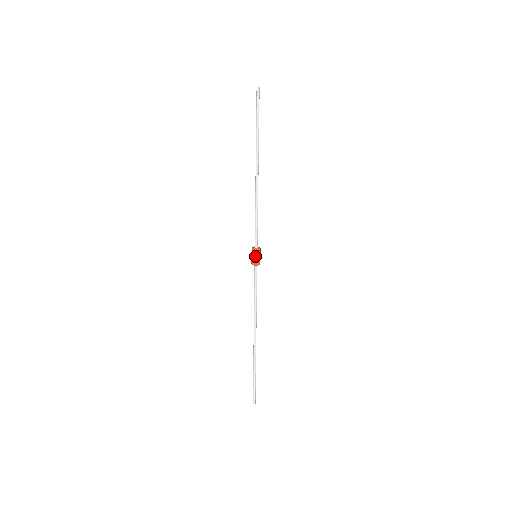
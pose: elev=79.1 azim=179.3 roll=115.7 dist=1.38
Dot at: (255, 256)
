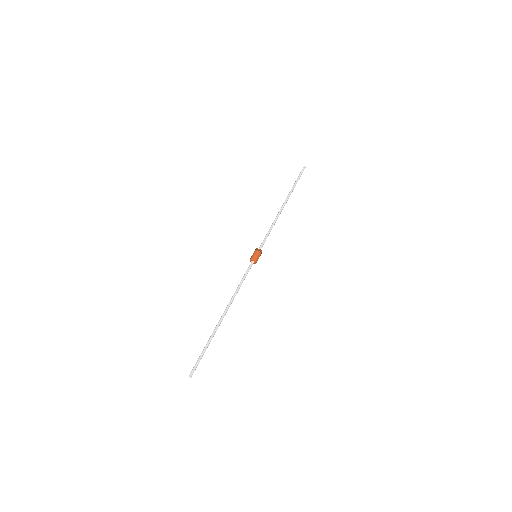
Dot at: (253, 253)
